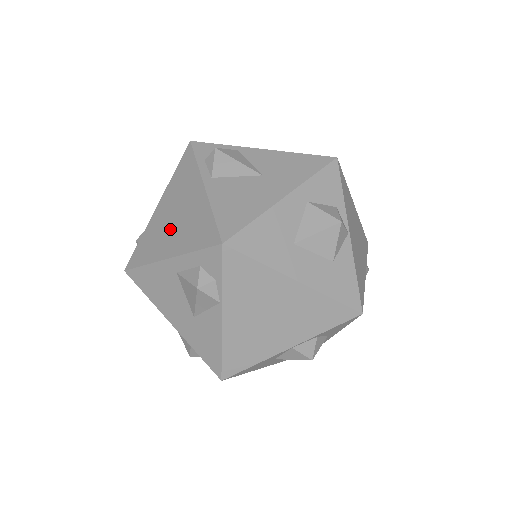
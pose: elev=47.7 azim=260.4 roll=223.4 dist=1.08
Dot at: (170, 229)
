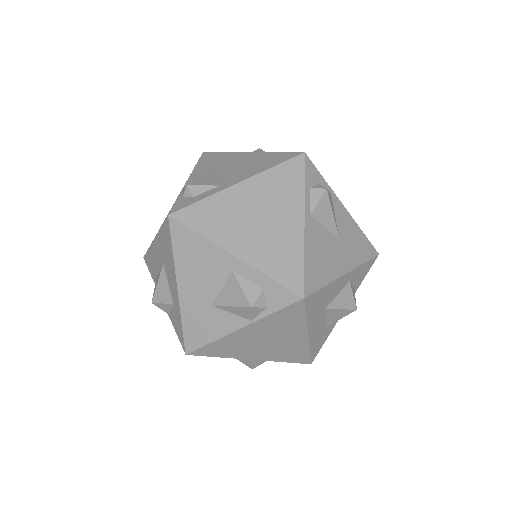
Dot at: (248, 227)
